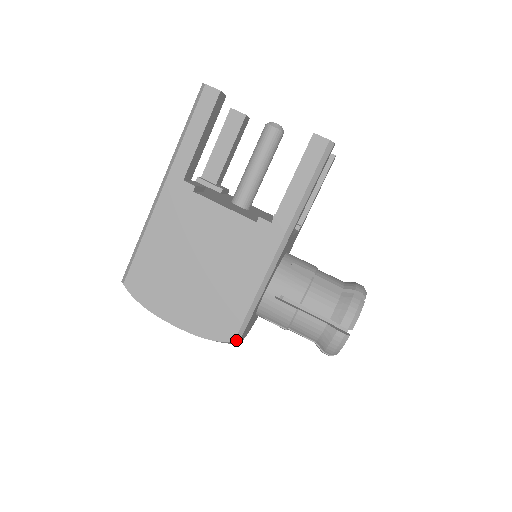
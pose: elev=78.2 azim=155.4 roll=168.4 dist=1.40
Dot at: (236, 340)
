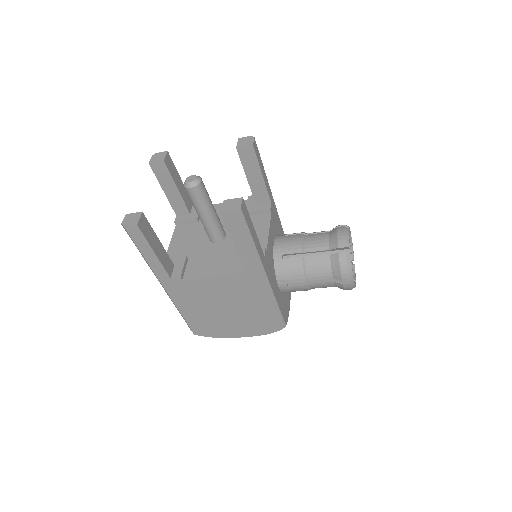
Dot at: (283, 327)
